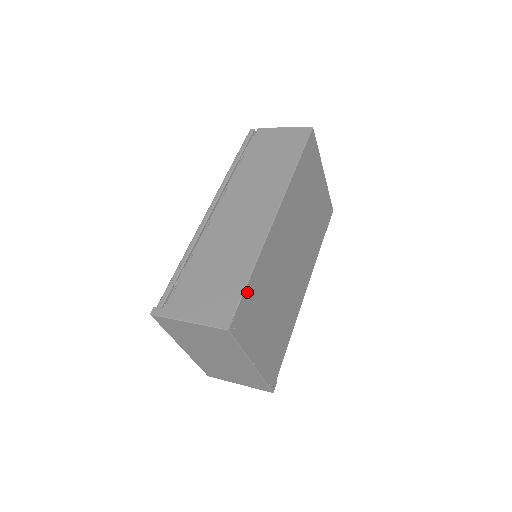
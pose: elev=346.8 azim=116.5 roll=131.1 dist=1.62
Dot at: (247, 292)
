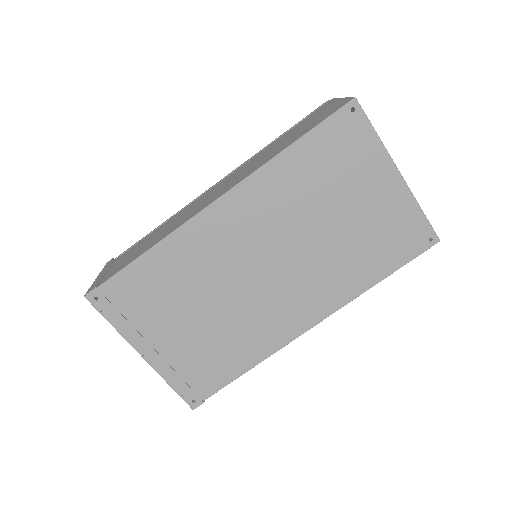
Dot at: (130, 272)
